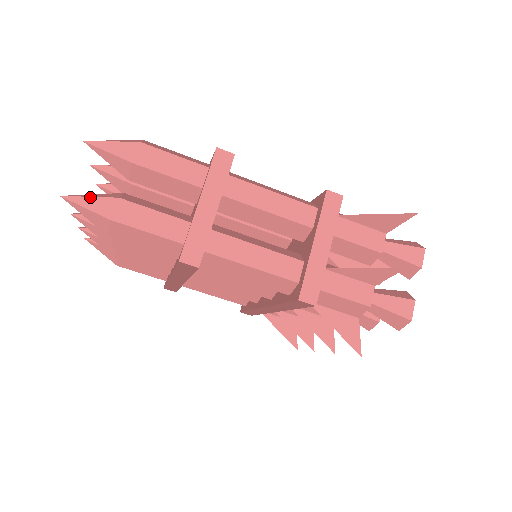
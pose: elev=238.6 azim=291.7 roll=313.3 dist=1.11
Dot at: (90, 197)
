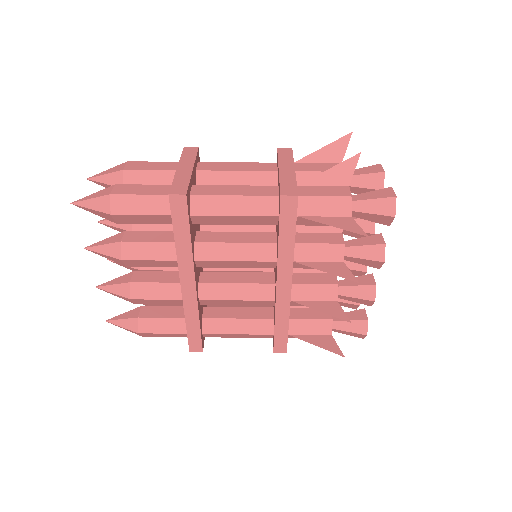
Dot at: (93, 194)
